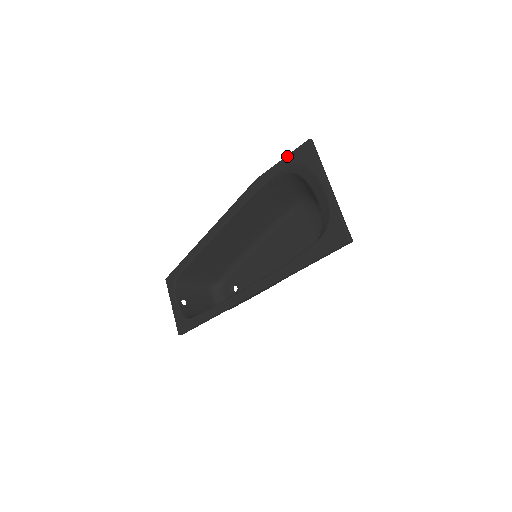
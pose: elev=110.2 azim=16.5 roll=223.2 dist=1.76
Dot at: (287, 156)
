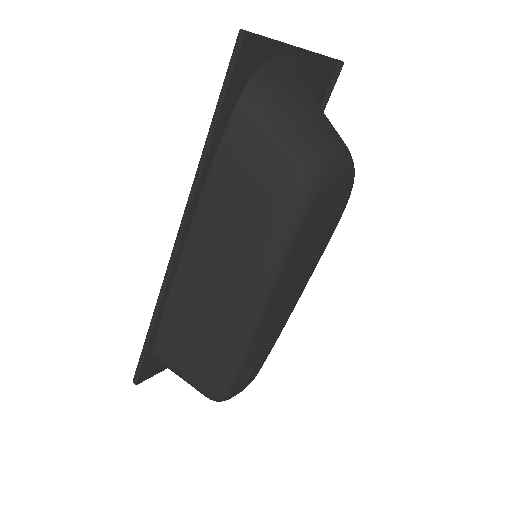
Dot at: (321, 102)
